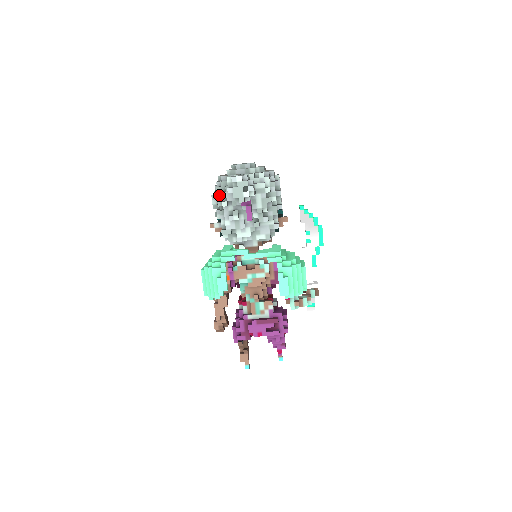
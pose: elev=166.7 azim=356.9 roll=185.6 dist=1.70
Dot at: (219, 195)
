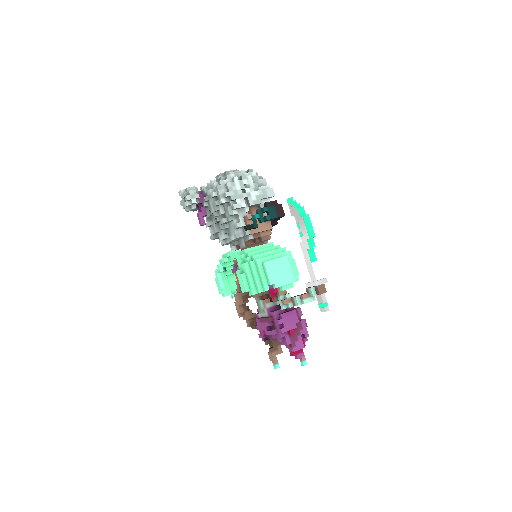
Dot at: occluded
